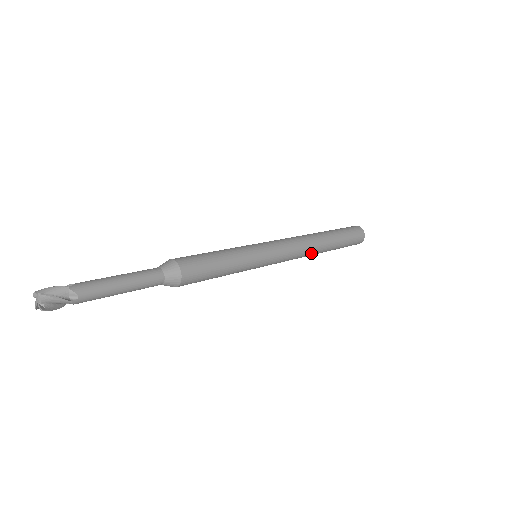
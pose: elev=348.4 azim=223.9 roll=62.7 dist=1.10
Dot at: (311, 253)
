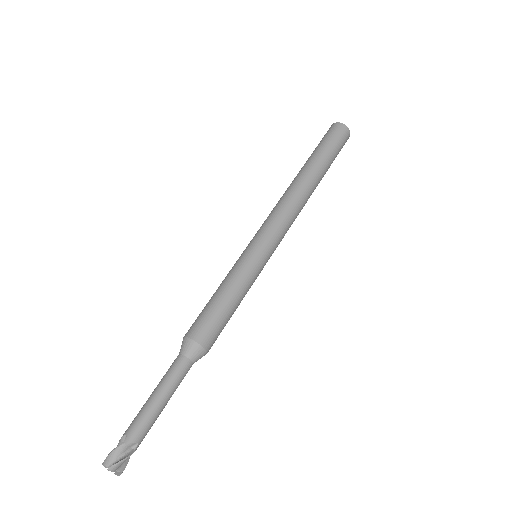
Dot at: (305, 203)
